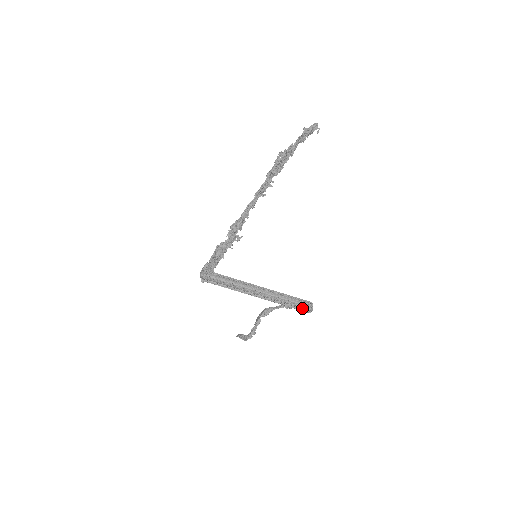
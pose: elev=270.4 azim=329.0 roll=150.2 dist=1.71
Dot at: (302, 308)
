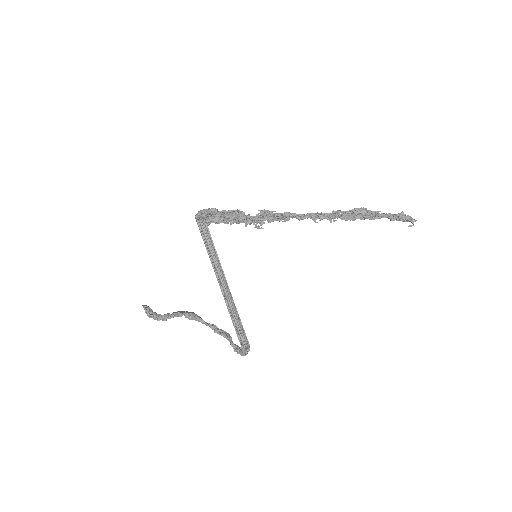
Dot at: (241, 343)
